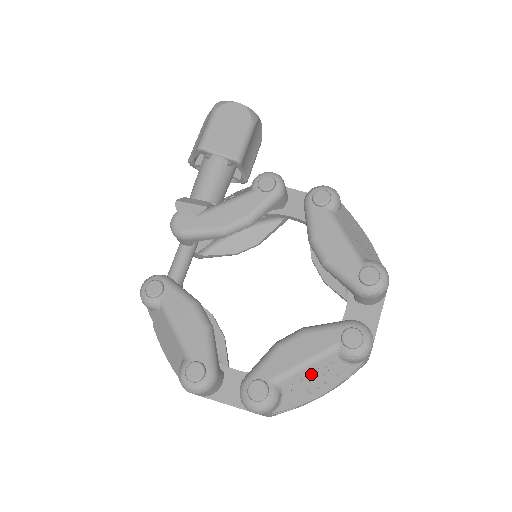
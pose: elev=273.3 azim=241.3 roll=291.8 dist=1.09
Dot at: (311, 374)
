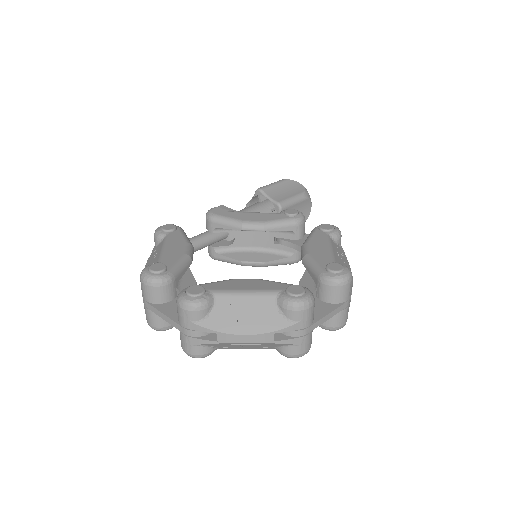
Dot at: (246, 305)
